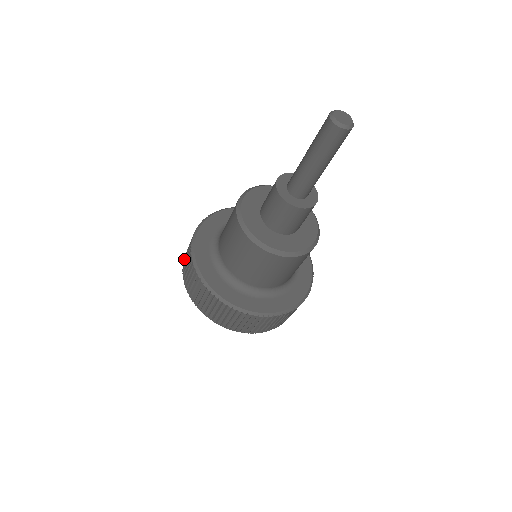
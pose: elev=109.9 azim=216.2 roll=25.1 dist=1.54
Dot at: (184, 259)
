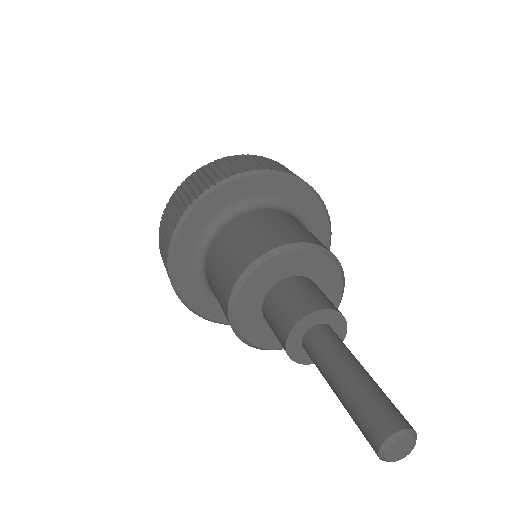
Dot at: (170, 203)
